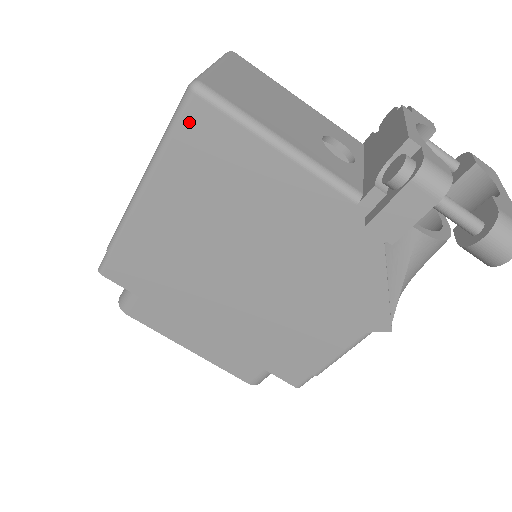
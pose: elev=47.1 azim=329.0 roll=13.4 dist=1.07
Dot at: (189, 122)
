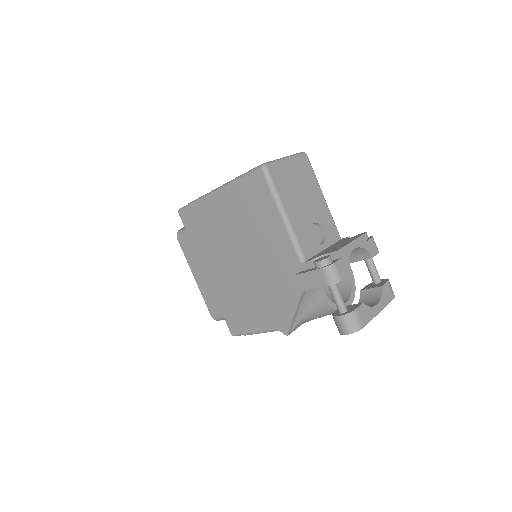
Dot at: (253, 178)
